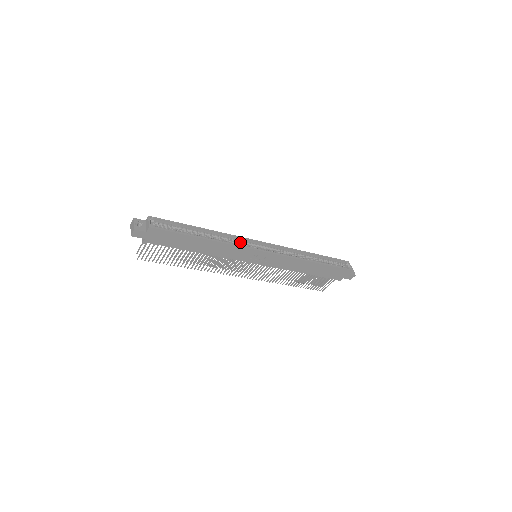
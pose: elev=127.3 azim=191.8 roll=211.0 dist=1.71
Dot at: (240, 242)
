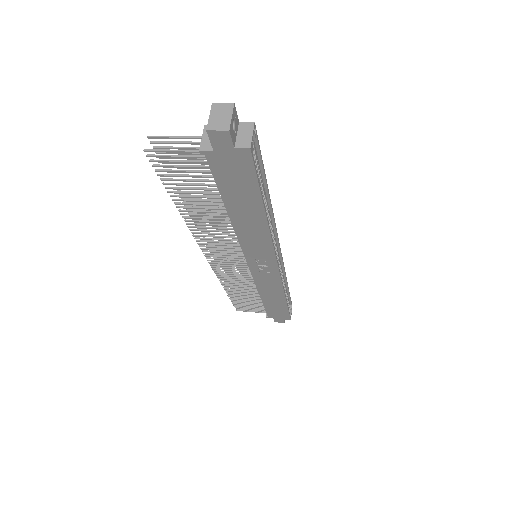
Dot at: occluded
